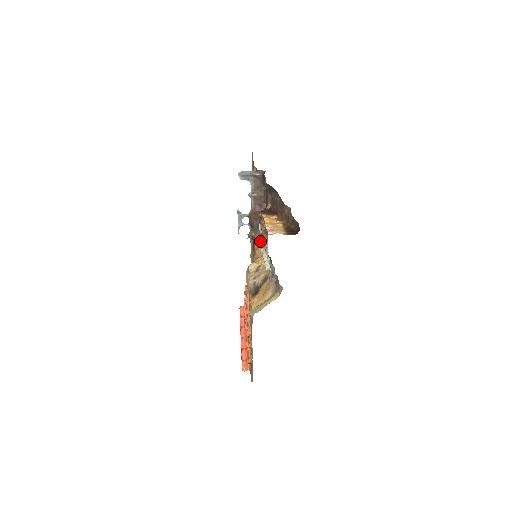
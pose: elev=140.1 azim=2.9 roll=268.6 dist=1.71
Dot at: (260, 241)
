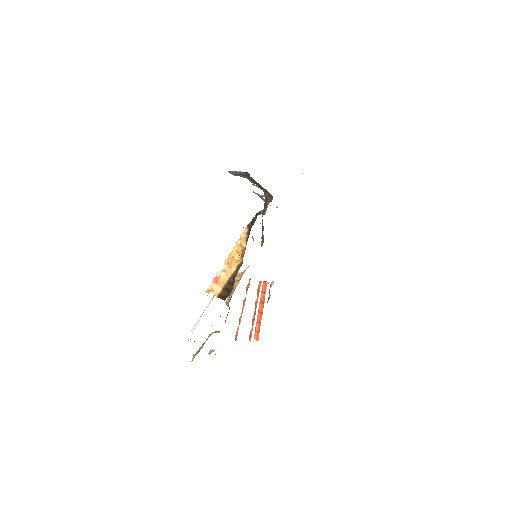
Dot at: (263, 238)
